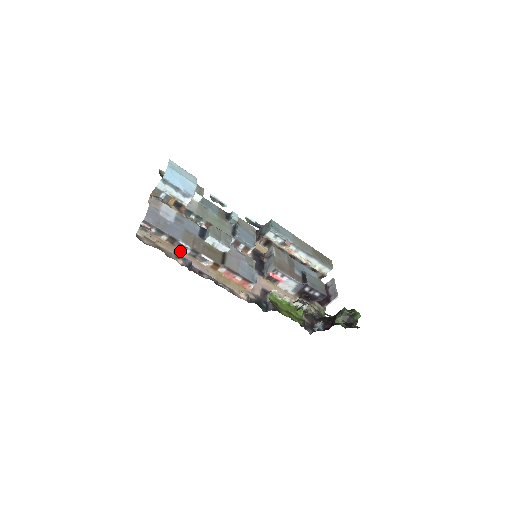
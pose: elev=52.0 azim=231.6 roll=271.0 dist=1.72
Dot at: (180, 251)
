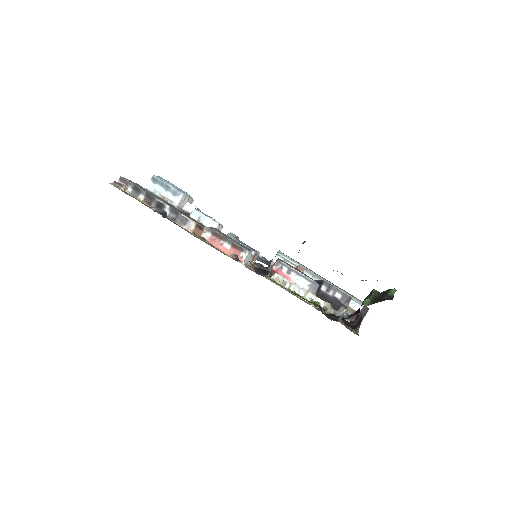
Dot at: (157, 212)
